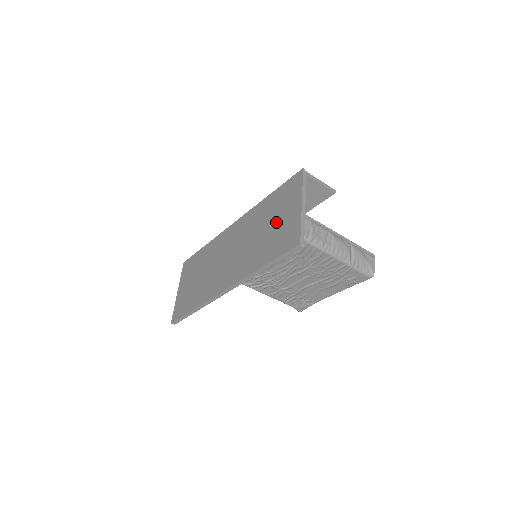
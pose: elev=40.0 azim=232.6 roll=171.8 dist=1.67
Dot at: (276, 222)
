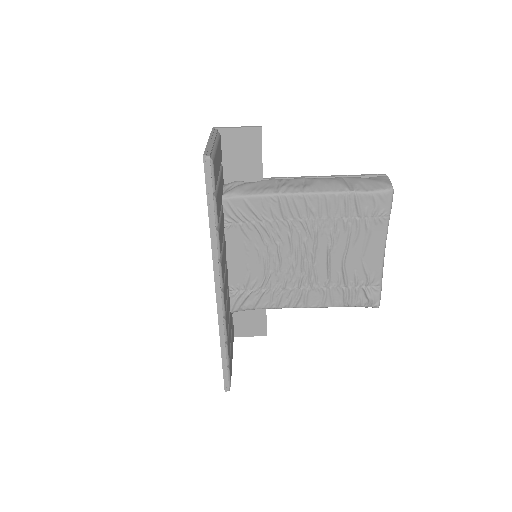
Dot at: occluded
